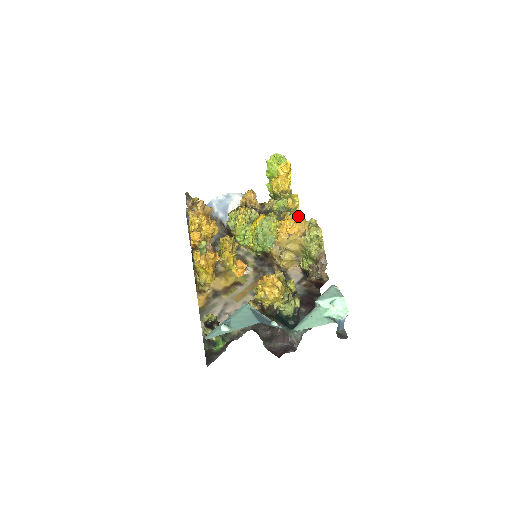
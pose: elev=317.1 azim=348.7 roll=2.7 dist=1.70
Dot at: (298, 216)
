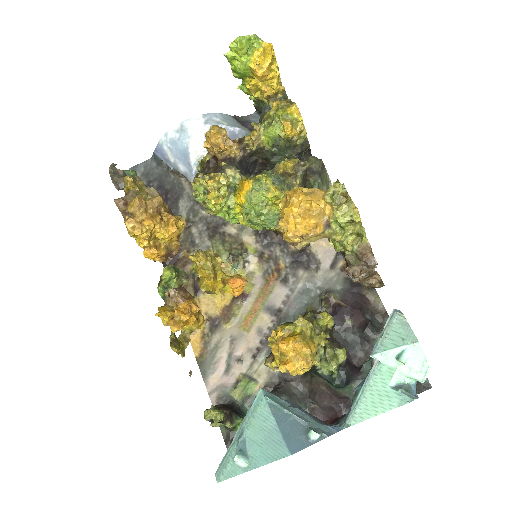
Dot at: (308, 159)
